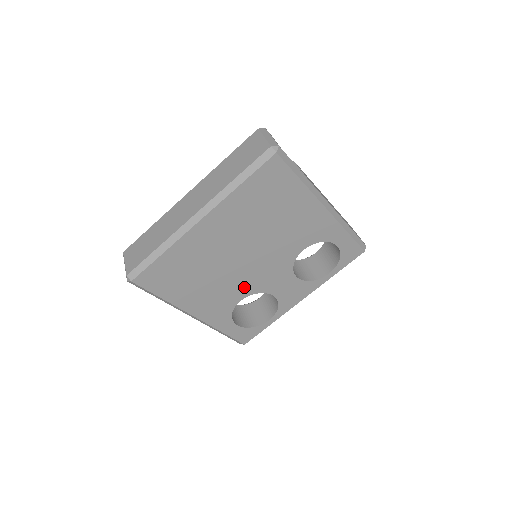
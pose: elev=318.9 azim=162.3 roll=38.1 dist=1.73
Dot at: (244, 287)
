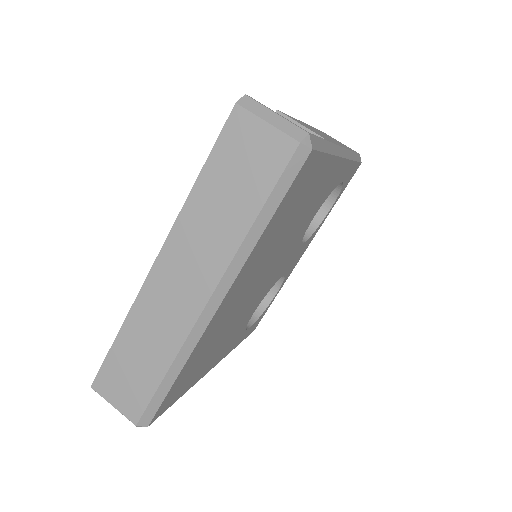
Dot at: (258, 300)
